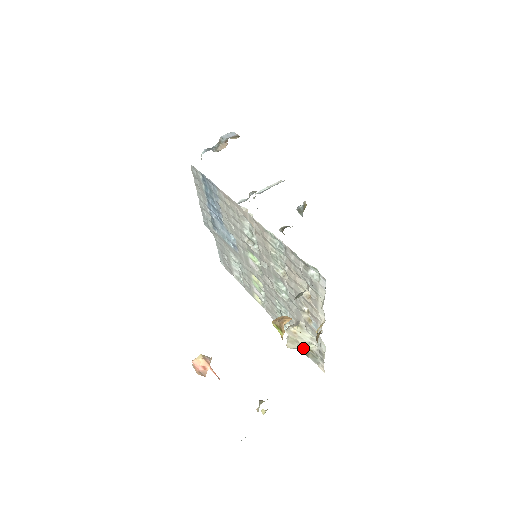
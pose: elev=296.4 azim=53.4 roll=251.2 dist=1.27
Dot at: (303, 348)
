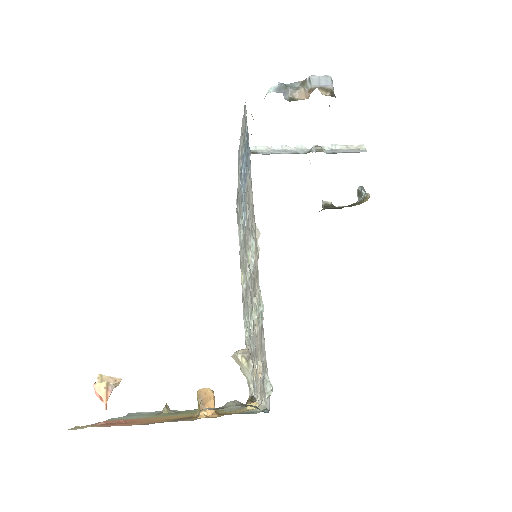
Dot at: occluded
